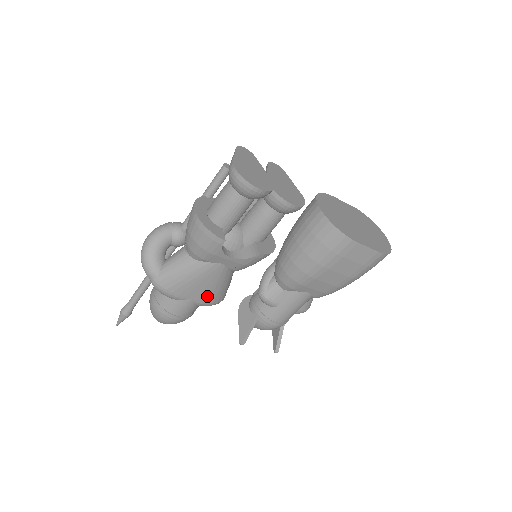
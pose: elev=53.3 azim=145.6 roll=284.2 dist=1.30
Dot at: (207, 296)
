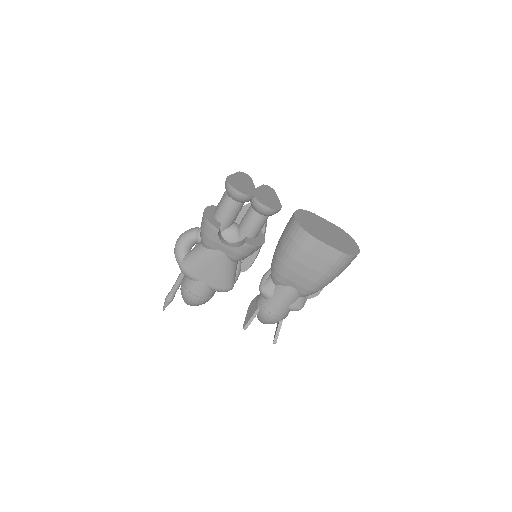
Dot at: (216, 280)
